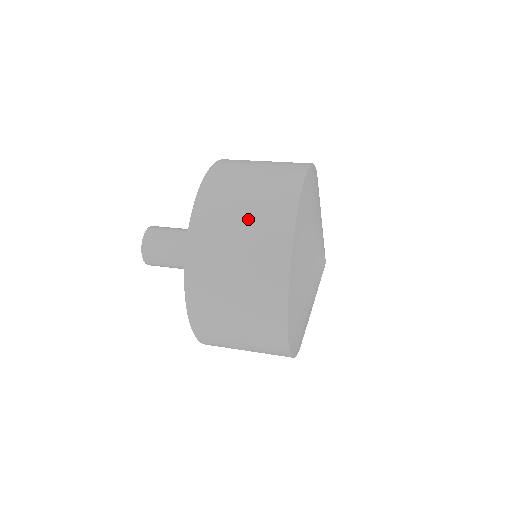
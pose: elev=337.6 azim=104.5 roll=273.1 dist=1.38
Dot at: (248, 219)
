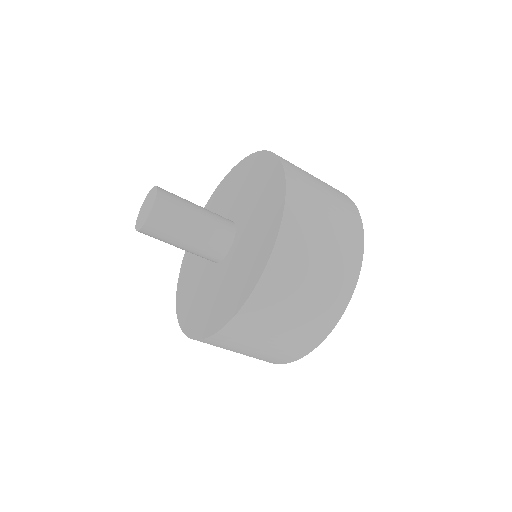
Dot at: (328, 193)
